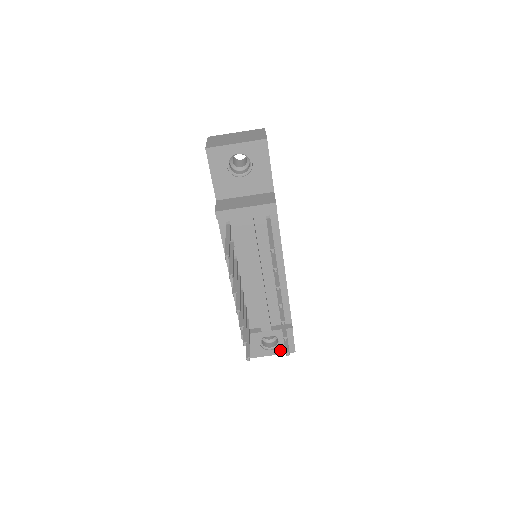
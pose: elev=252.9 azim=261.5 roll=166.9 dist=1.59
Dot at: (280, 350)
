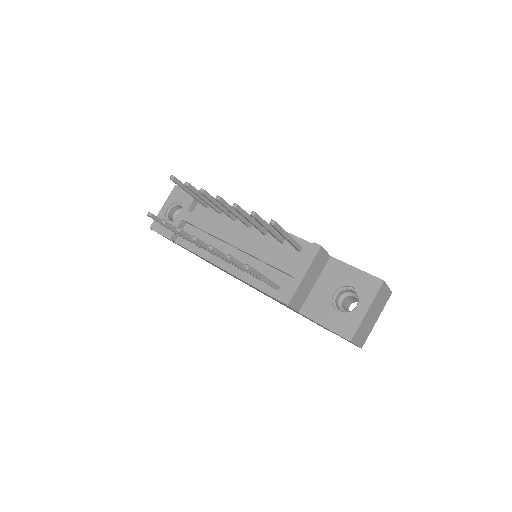
Dot at: (367, 296)
